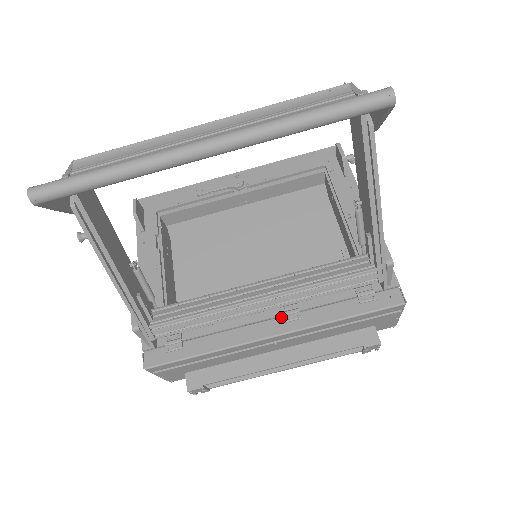
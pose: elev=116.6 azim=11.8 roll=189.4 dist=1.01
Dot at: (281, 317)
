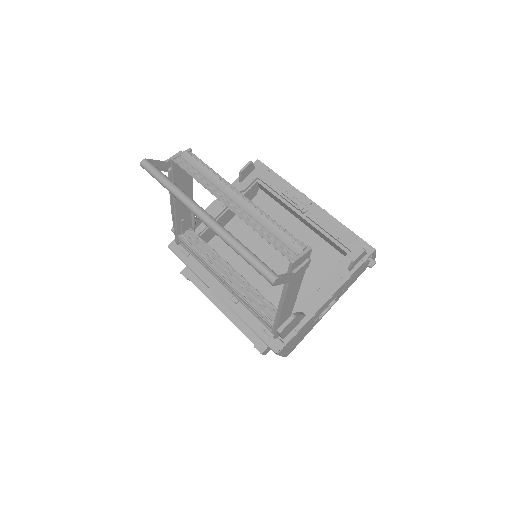
Dot at: (231, 293)
